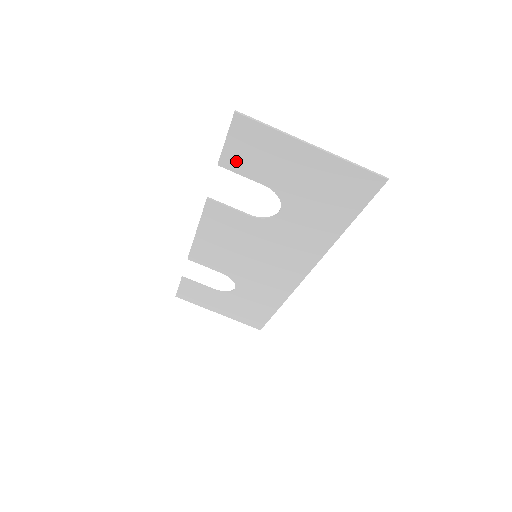
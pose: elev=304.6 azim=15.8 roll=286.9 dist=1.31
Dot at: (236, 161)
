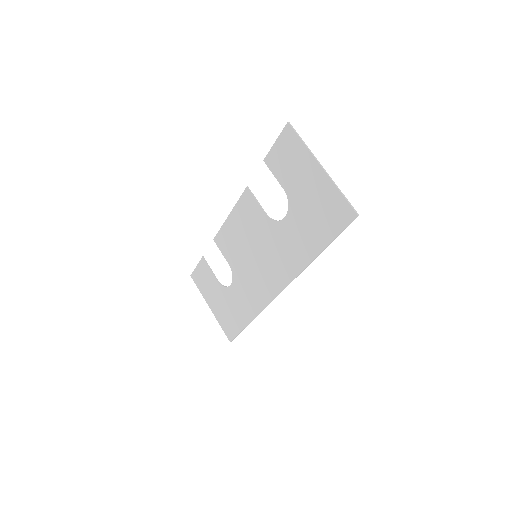
Dot at: (275, 161)
